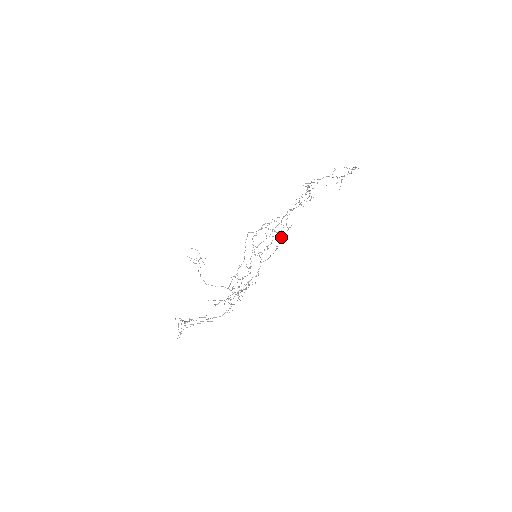
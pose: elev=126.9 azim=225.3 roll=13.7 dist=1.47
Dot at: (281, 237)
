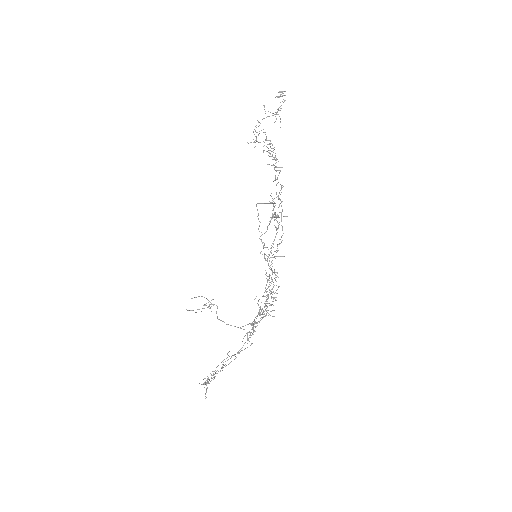
Dot at: occluded
